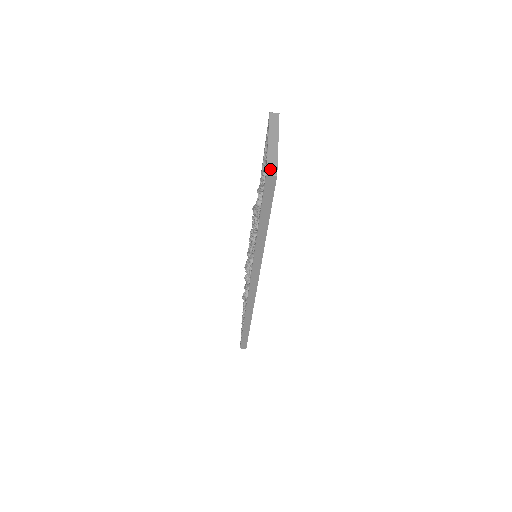
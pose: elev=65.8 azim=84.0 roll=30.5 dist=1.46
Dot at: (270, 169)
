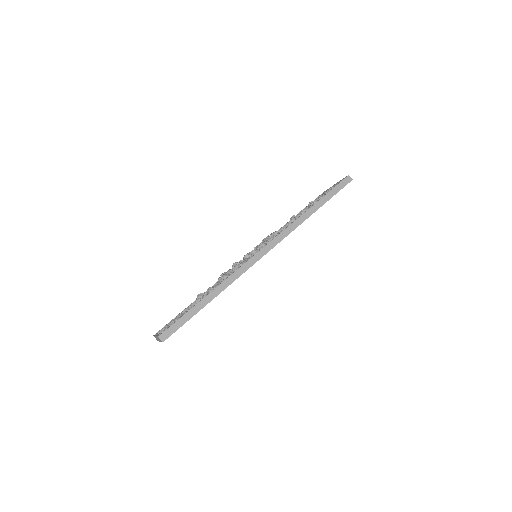
Dot at: occluded
